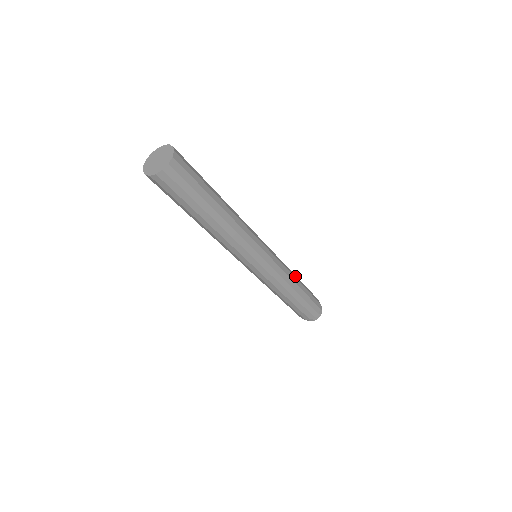
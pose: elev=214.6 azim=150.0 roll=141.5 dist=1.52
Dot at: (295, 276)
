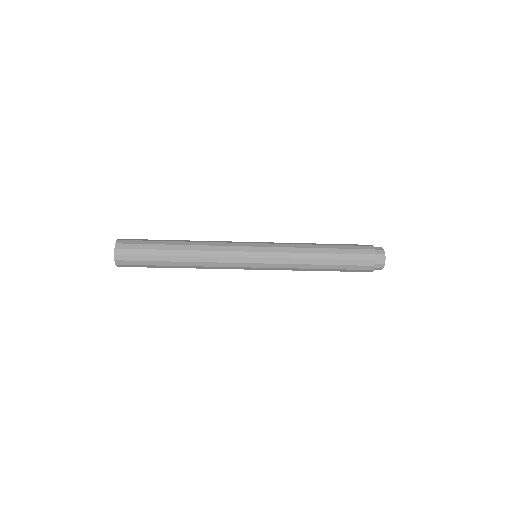
Dot at: (314, 255)
